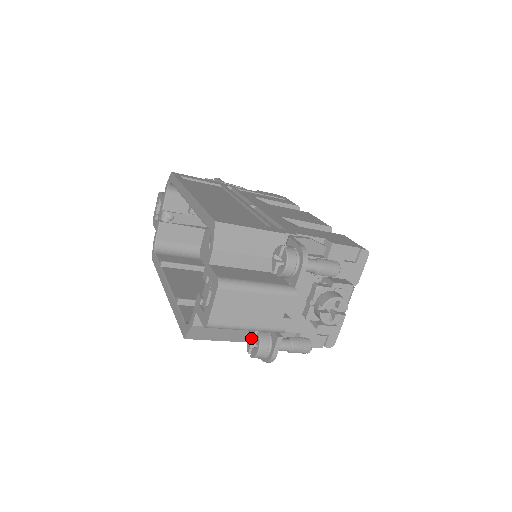
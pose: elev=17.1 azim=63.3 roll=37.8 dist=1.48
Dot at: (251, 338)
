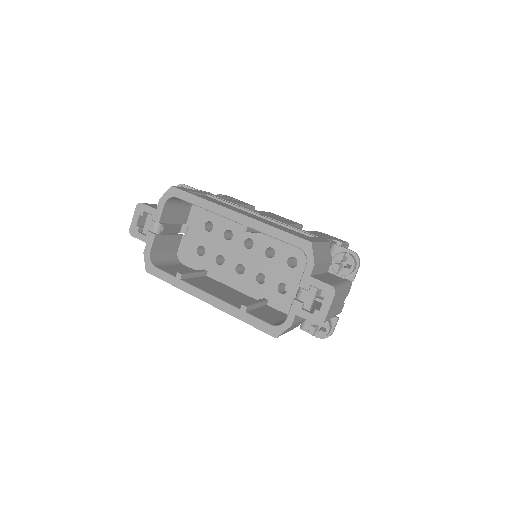
Dot at: (312, 324)
